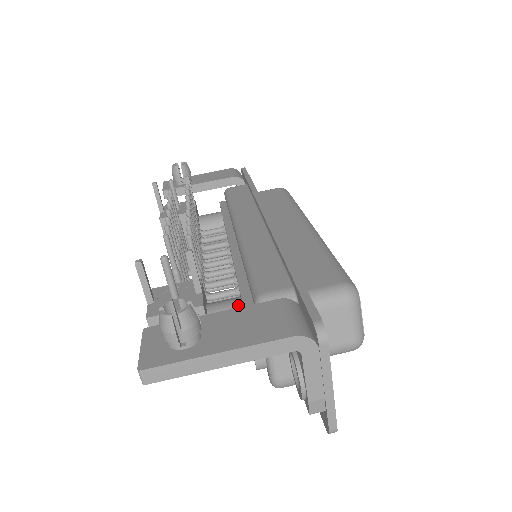
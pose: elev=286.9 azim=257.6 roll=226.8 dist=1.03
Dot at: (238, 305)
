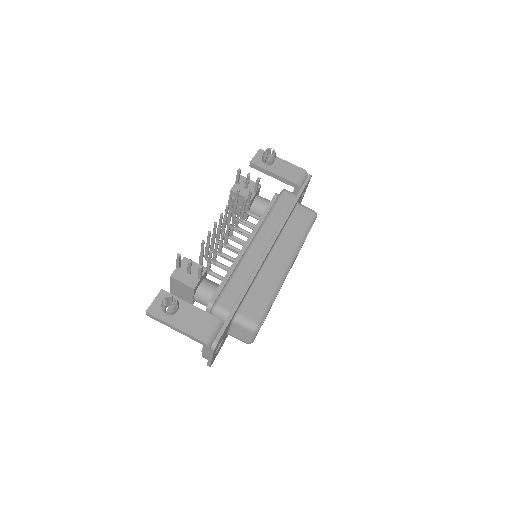
Dot at: (213, 293)
